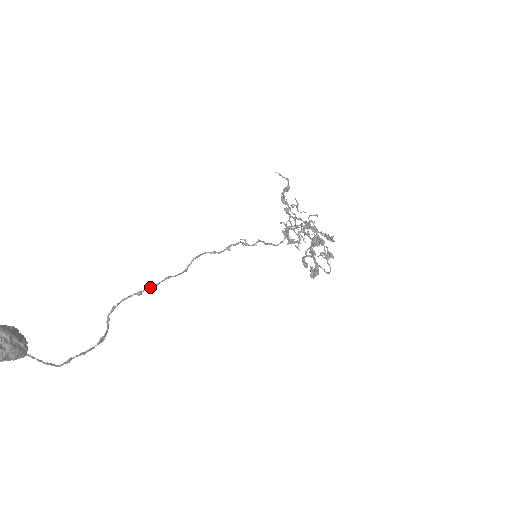
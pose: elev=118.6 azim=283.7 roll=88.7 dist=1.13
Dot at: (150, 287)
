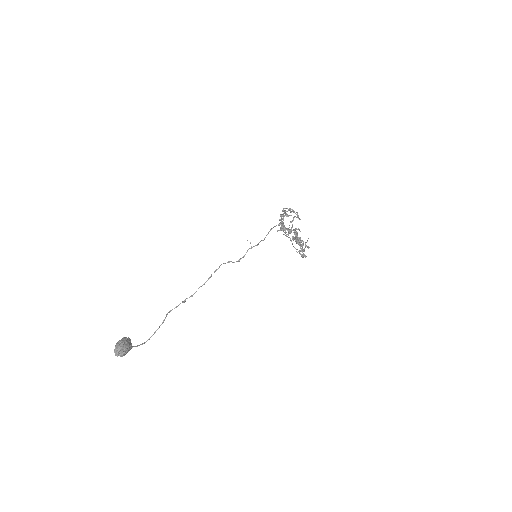
Dot at: occluded
